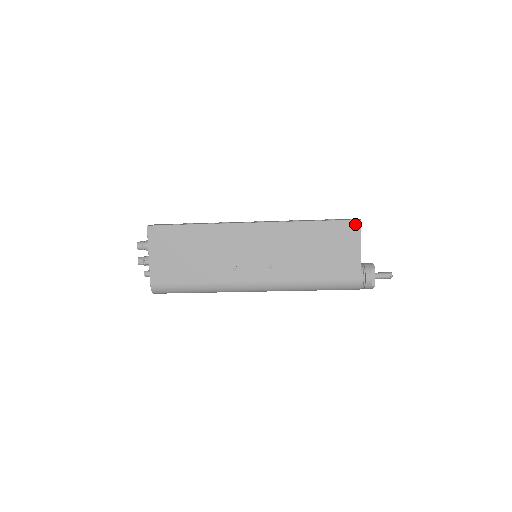
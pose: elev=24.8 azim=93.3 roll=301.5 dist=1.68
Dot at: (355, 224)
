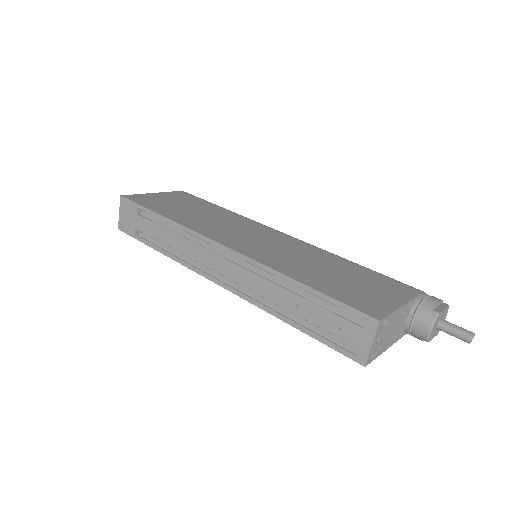
Dot at: (358, 358)
